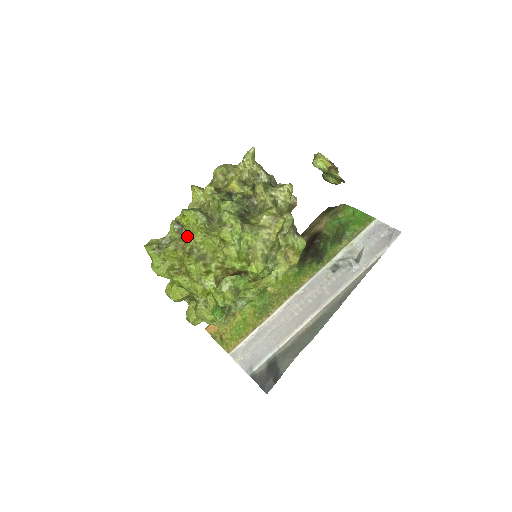
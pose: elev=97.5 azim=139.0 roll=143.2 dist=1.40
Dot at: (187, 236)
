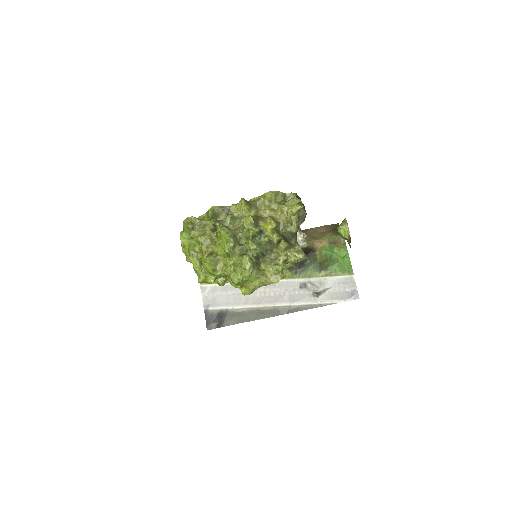
Dot at: (216, 236)
